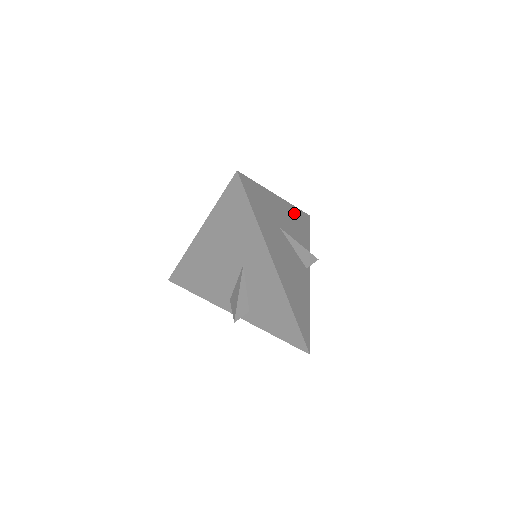
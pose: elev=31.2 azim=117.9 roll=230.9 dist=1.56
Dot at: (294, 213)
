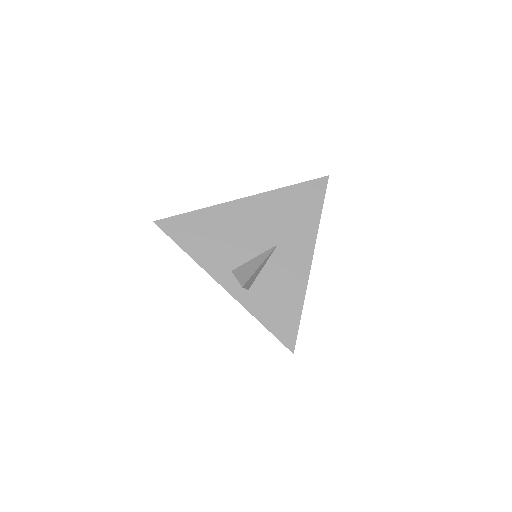
Dot at: occluded
